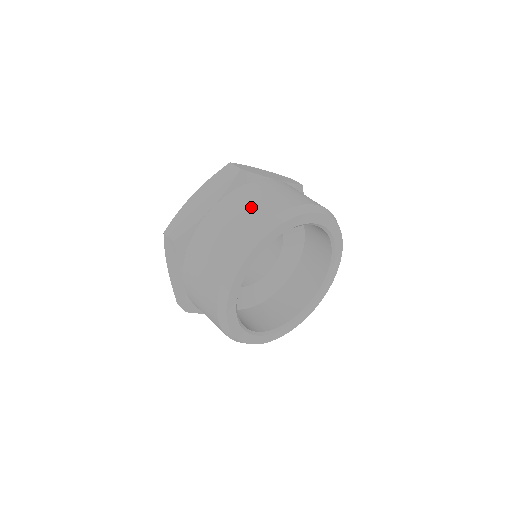
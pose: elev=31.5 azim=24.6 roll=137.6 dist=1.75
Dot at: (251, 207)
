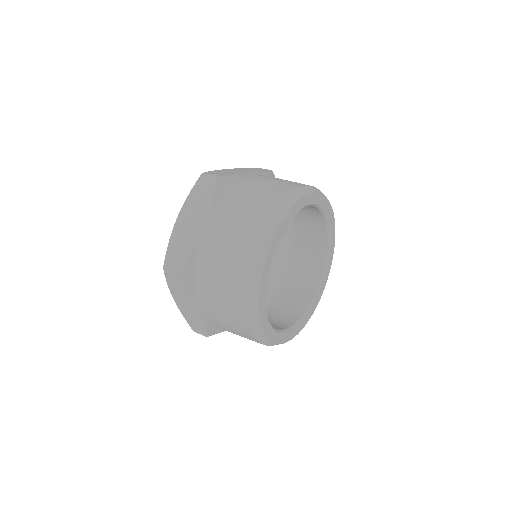
Dot at: (246, 211)
